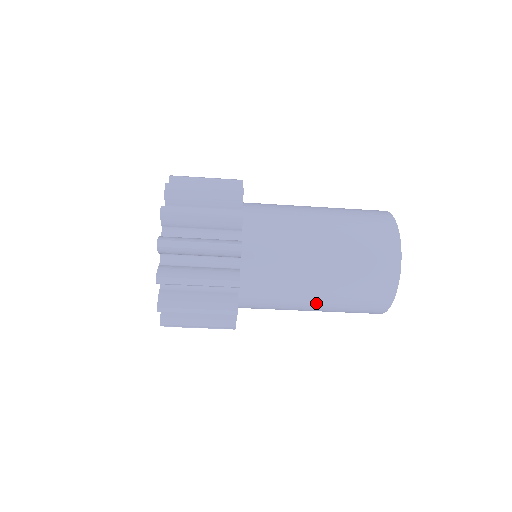
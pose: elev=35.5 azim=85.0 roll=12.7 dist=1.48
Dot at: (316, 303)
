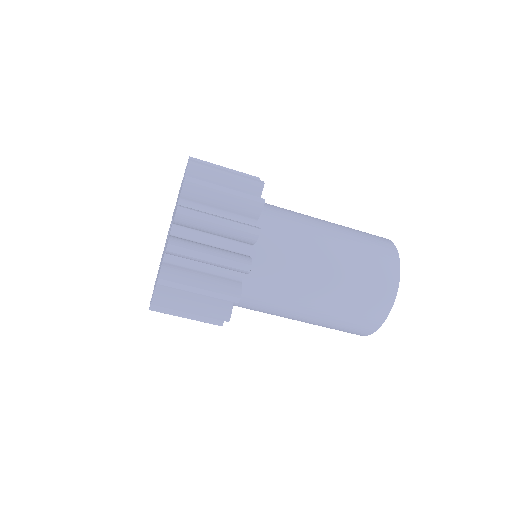
Dot at: (321, 292)
